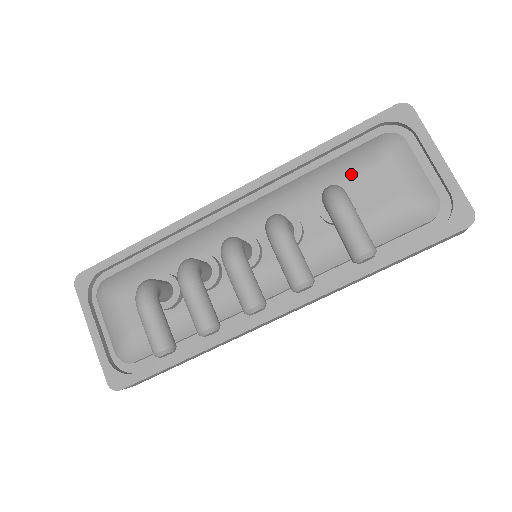
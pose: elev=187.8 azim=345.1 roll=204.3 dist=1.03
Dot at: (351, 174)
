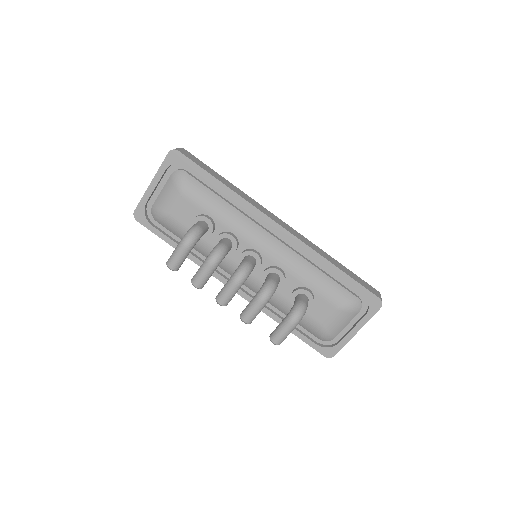
Dot at: (324, 297)
